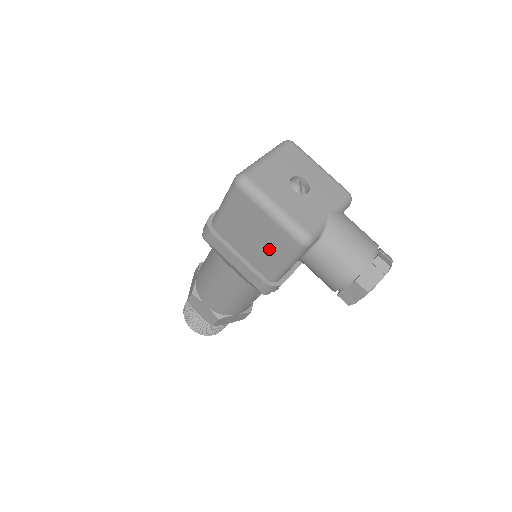
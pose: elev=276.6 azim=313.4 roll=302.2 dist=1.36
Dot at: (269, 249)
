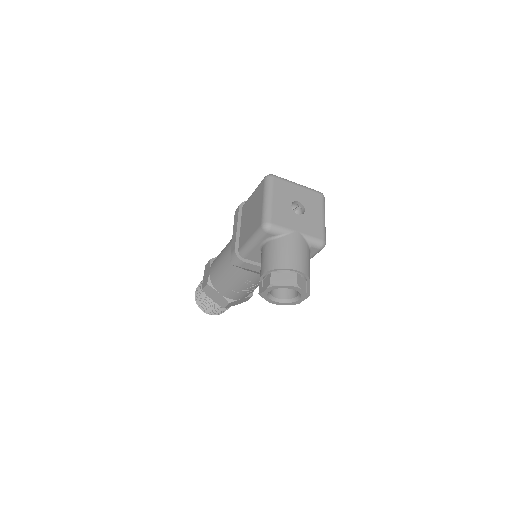
Dot at: (251, 226)
